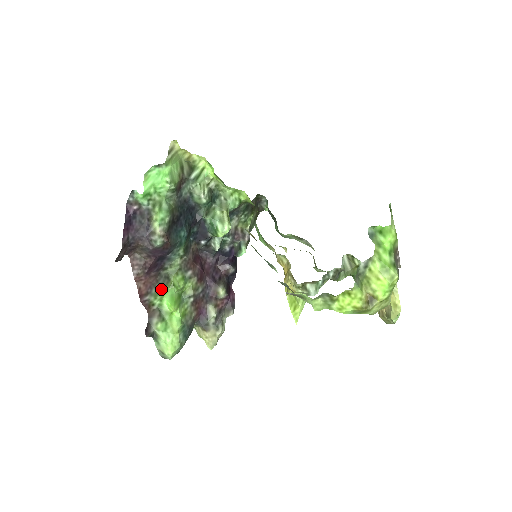
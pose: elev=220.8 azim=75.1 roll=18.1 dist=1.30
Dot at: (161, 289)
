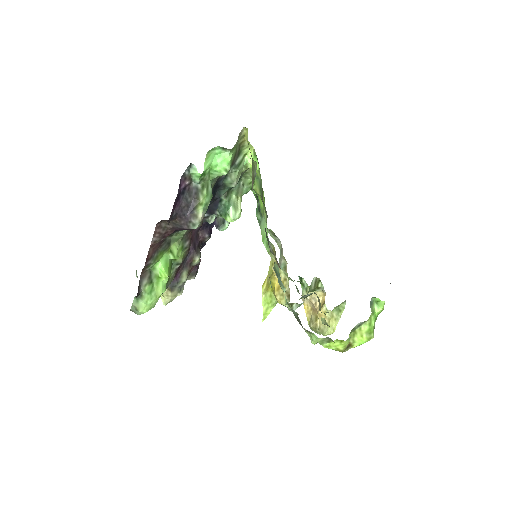
Dot at: (160, 253)
